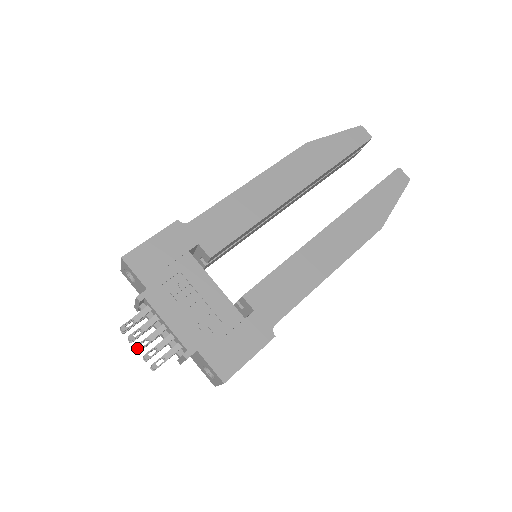
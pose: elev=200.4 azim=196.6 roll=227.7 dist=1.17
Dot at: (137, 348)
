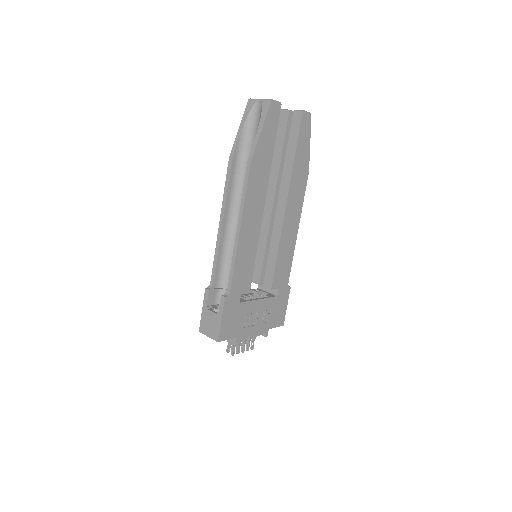
Dot at: (243, 352)
